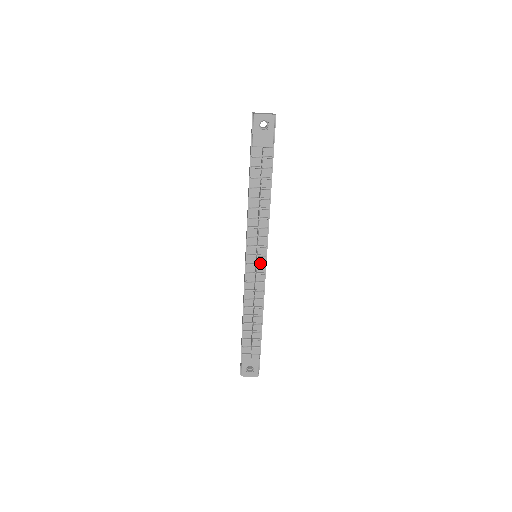
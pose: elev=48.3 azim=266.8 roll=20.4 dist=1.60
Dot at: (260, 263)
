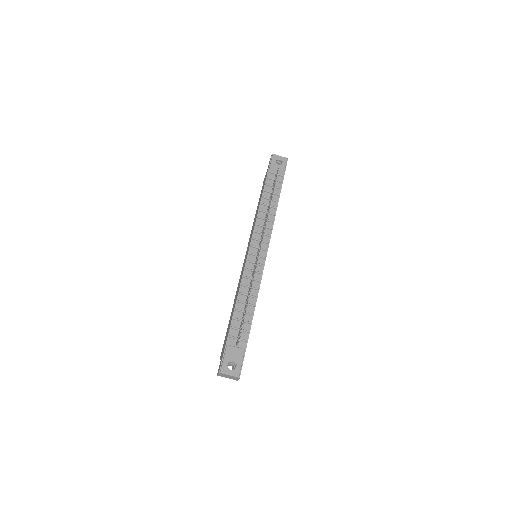
Dot at: (261, 256)
